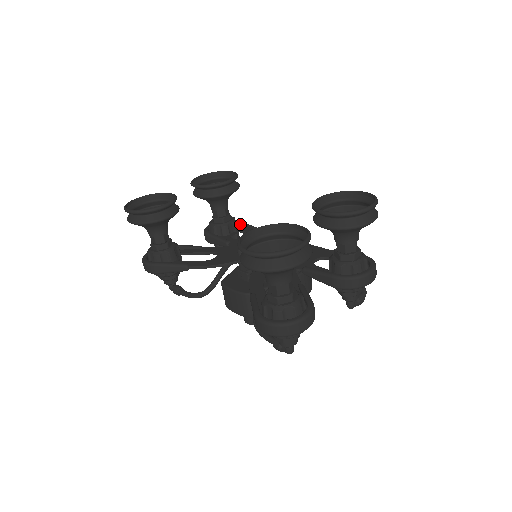
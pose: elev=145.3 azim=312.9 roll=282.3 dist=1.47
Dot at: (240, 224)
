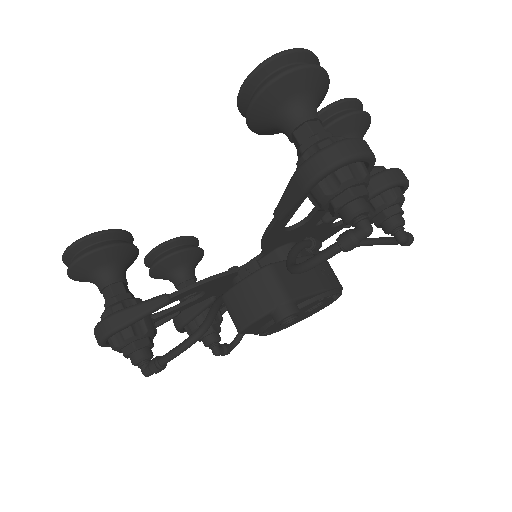
Dot at: occluded
